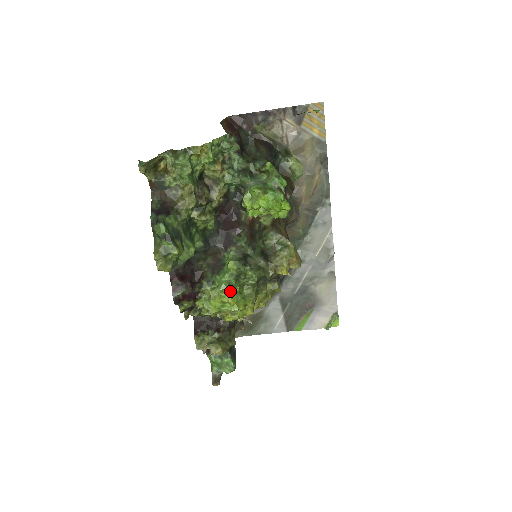
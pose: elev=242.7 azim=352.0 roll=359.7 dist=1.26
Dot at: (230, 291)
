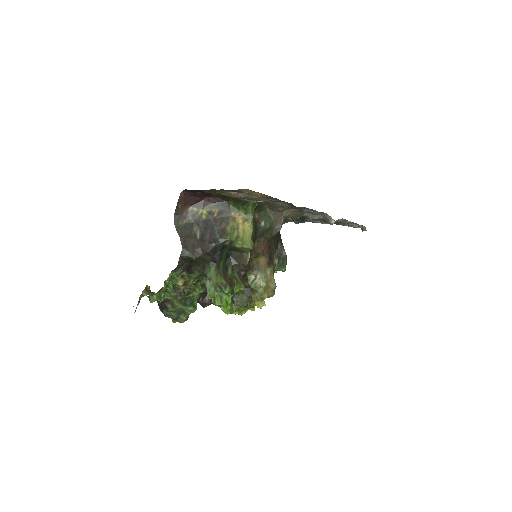
Dot at: (230, 313)
